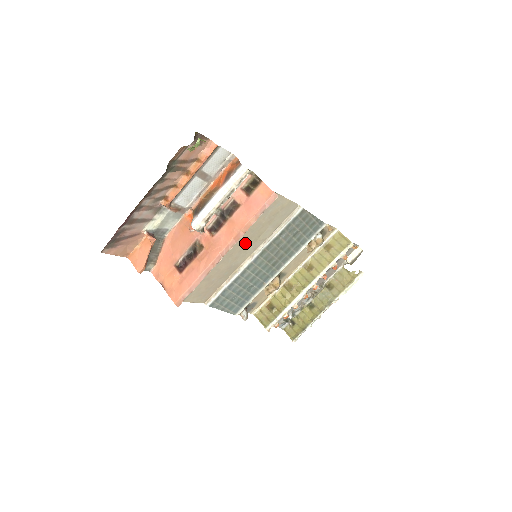
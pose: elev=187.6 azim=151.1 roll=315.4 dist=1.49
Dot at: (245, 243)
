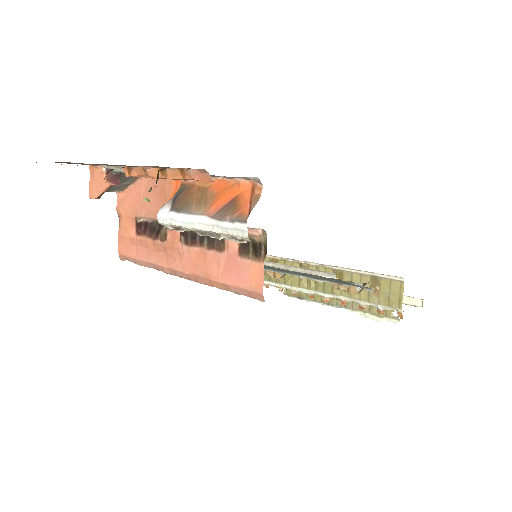
Dot at: occluded
